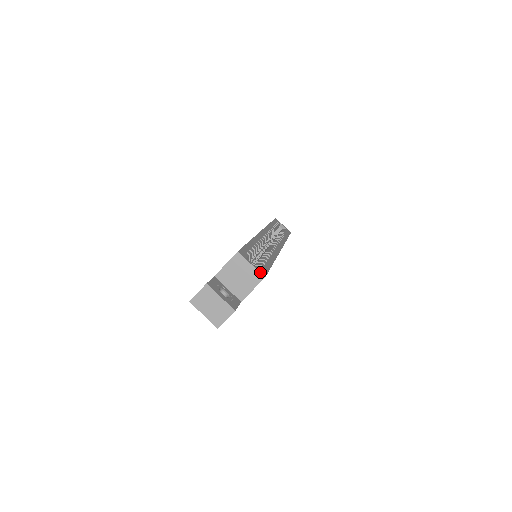
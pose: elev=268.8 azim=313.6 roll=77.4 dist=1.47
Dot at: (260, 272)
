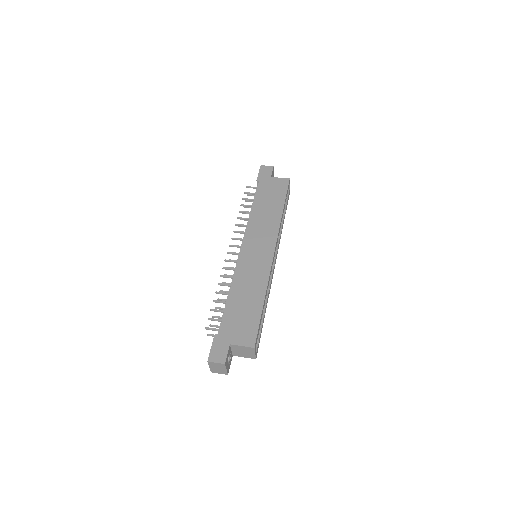
Dot at: (256, 356)
